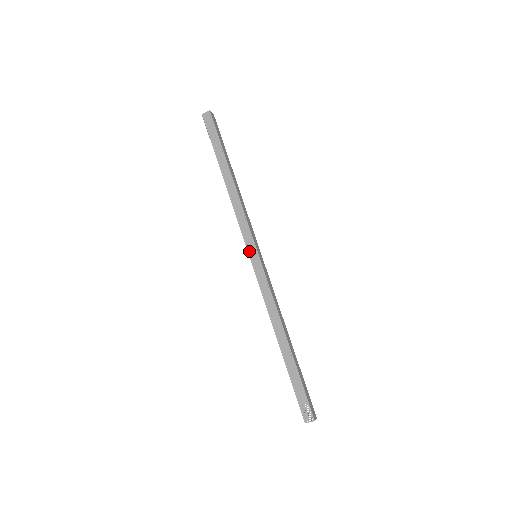
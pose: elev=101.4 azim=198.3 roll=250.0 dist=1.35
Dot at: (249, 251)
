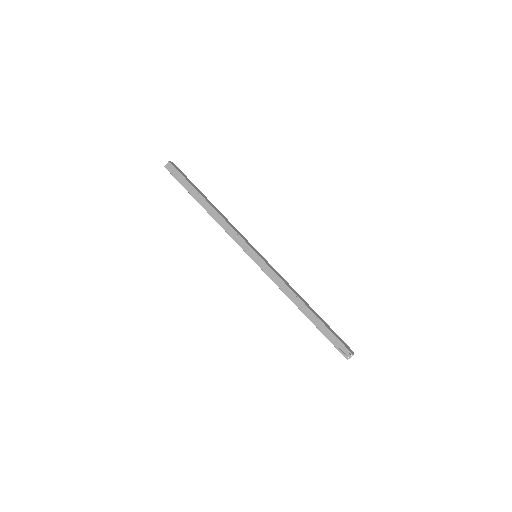
Dot at: (249, 255)
